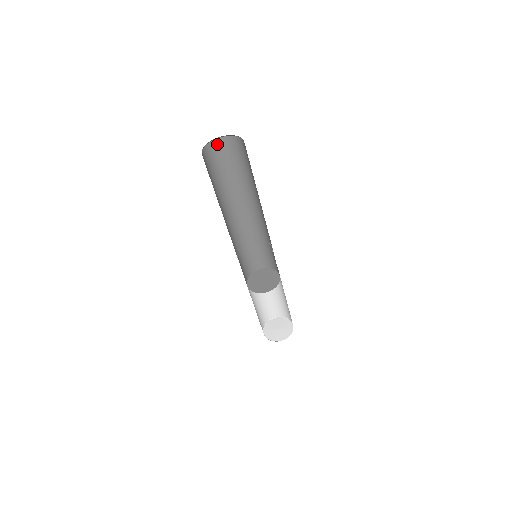
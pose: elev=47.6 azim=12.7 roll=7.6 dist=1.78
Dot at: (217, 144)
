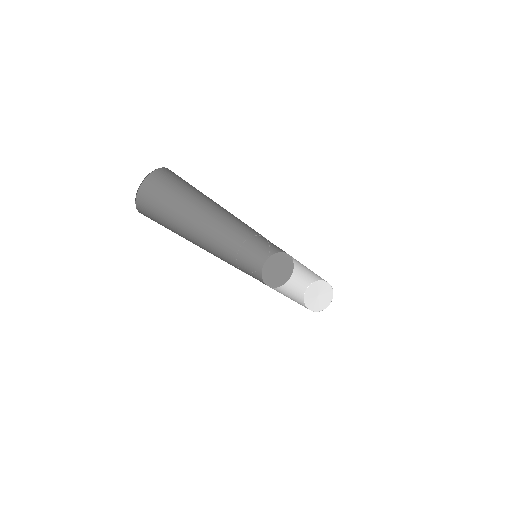
Dot at: (169, 170)
